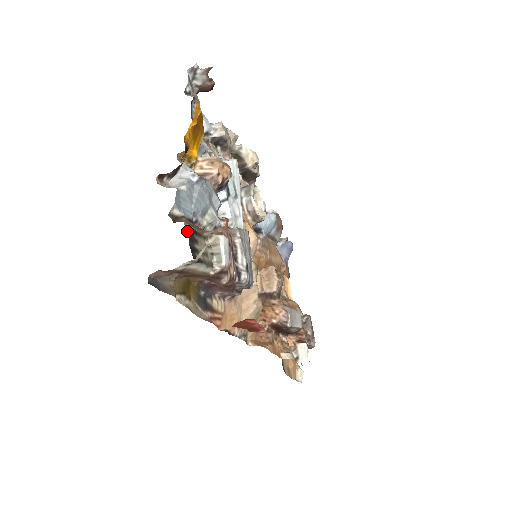
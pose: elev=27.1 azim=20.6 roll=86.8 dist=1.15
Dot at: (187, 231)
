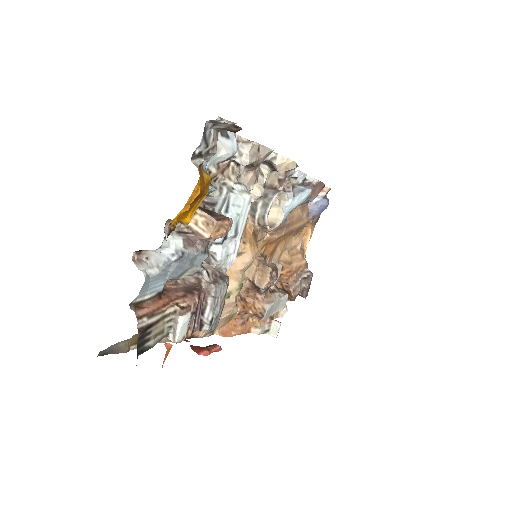
Dot at: occluded
